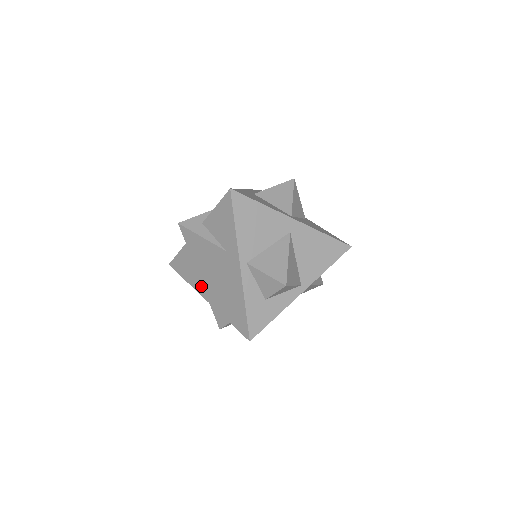
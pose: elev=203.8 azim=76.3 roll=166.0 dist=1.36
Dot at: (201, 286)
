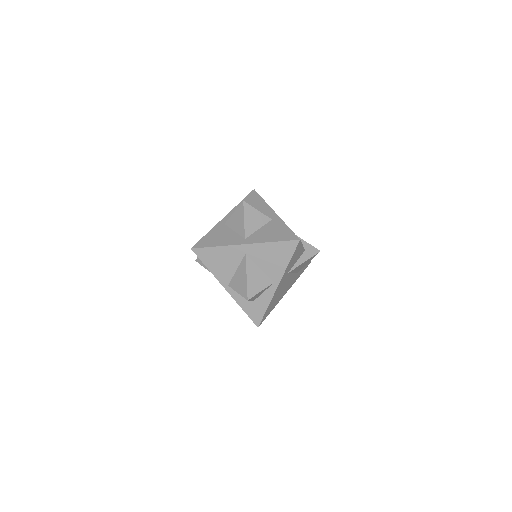
Dot at: occluded
